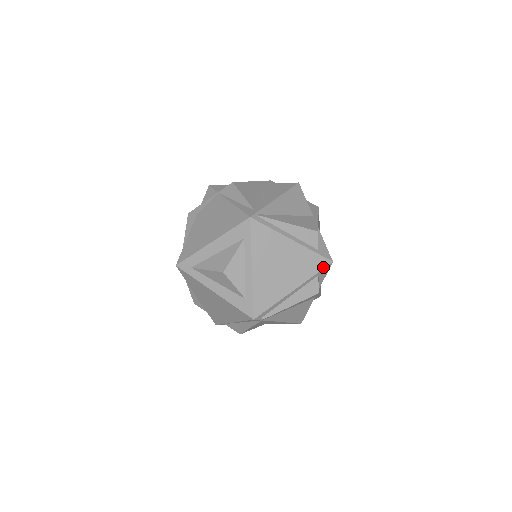
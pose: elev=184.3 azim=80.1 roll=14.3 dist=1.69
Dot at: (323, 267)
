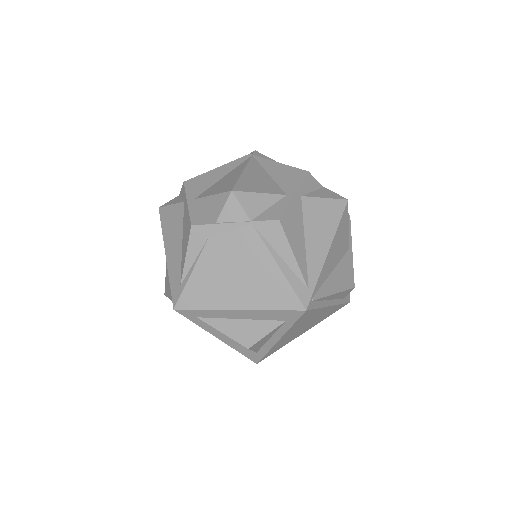
Dot at: occluded
